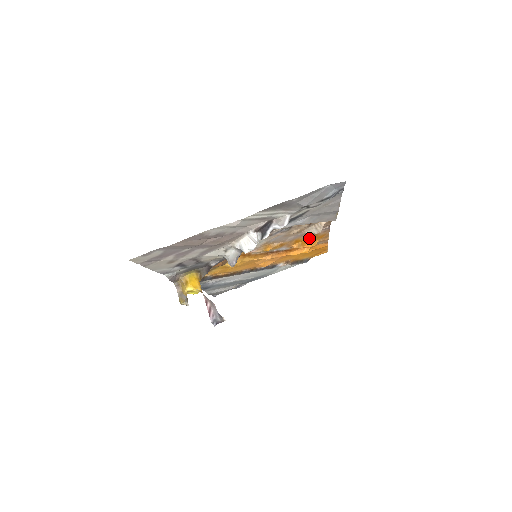
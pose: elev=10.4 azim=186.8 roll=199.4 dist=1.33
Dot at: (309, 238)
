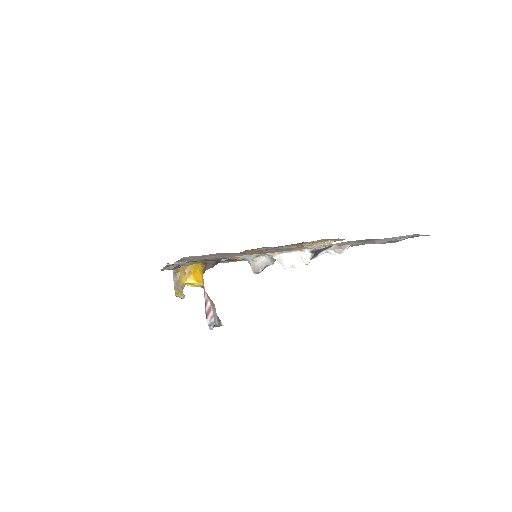
Dot at: occluded
